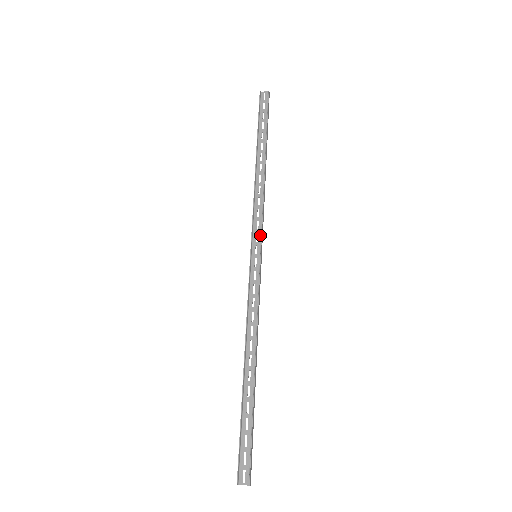
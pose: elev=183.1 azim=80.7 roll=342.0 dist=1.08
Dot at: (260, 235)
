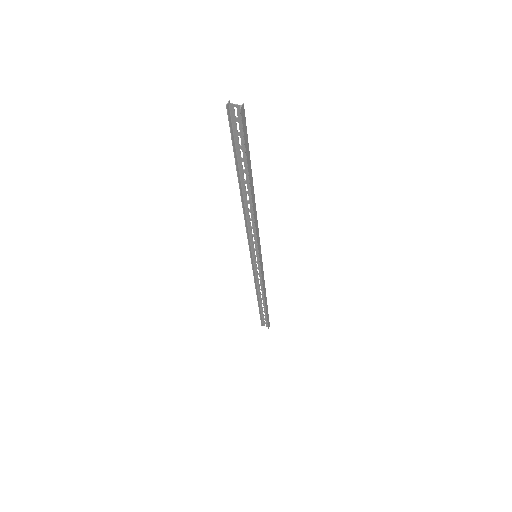
Dot at: (257, 246)
